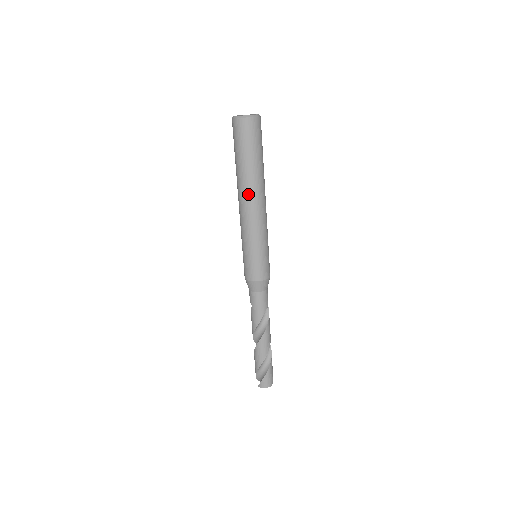
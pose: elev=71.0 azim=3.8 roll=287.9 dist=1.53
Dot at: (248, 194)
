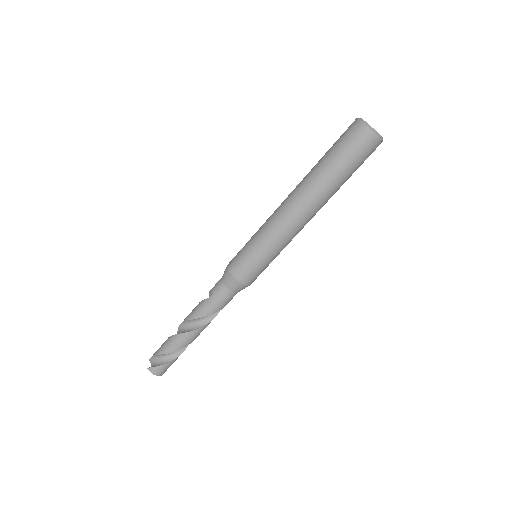
Dot at: (308, 201)
